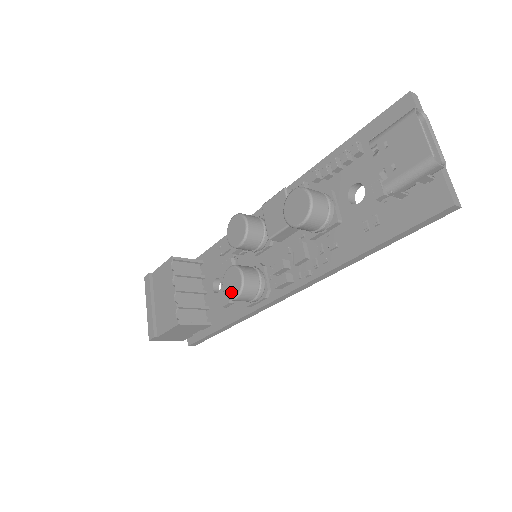
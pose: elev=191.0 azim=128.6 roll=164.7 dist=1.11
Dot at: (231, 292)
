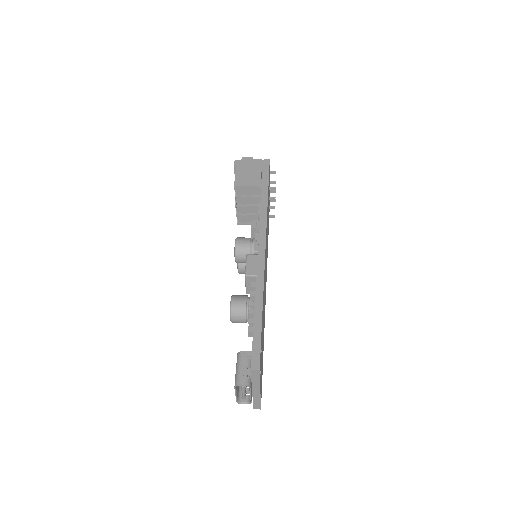
Dot at: occluded
